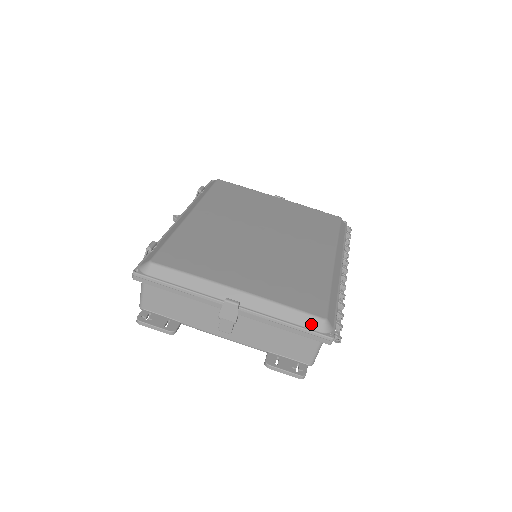
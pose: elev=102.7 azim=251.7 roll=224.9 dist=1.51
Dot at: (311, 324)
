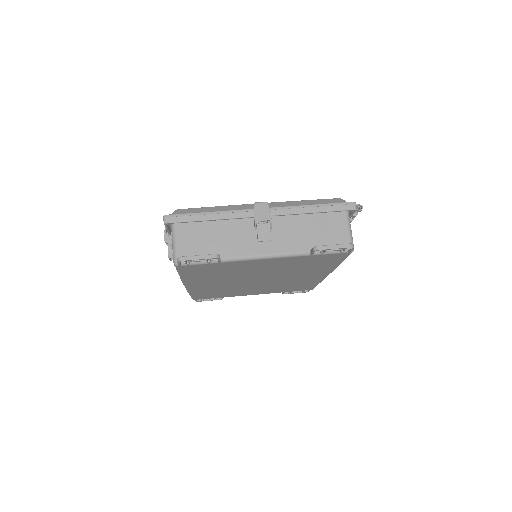
Dot at: (332, 201)
